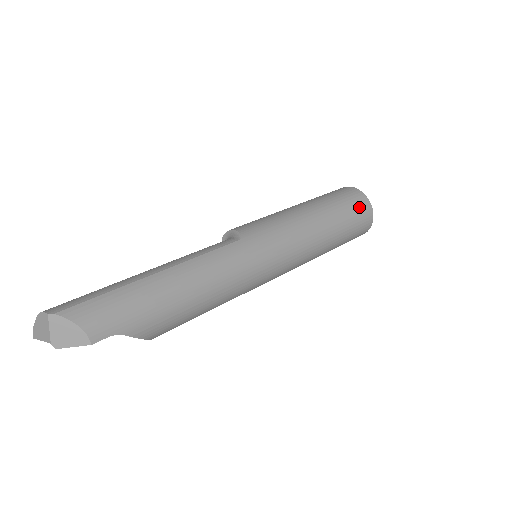
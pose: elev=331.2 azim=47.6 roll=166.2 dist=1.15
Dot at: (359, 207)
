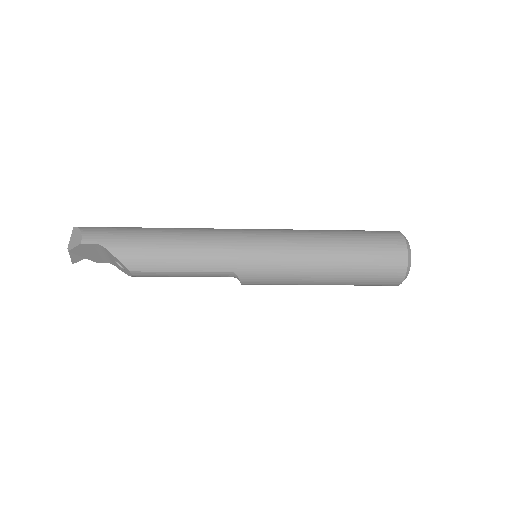
Dot at: (385, 236)
